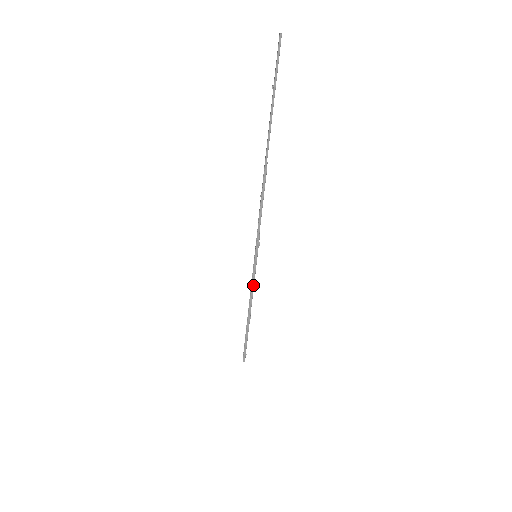
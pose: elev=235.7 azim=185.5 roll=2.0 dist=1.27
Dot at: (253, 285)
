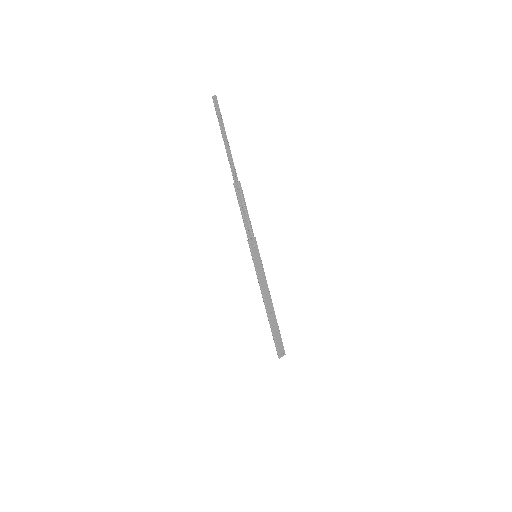
Dot at: (259, 281)
